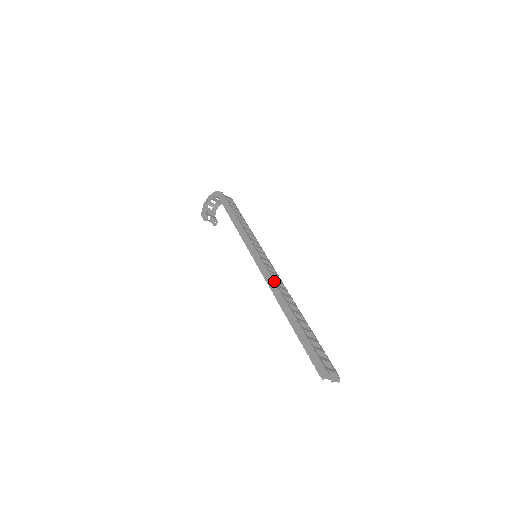
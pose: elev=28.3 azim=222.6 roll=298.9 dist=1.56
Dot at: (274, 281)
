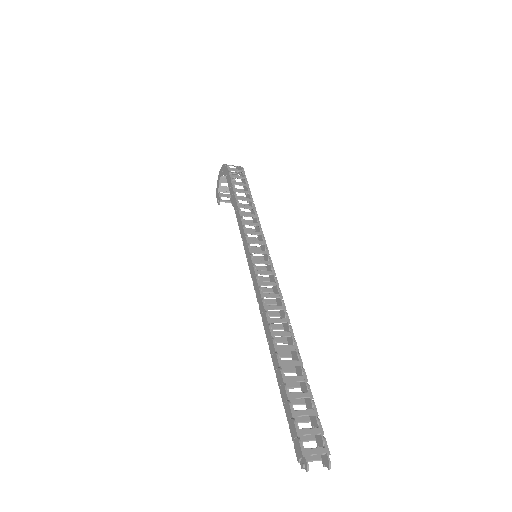
Dot at: (262, 301)
